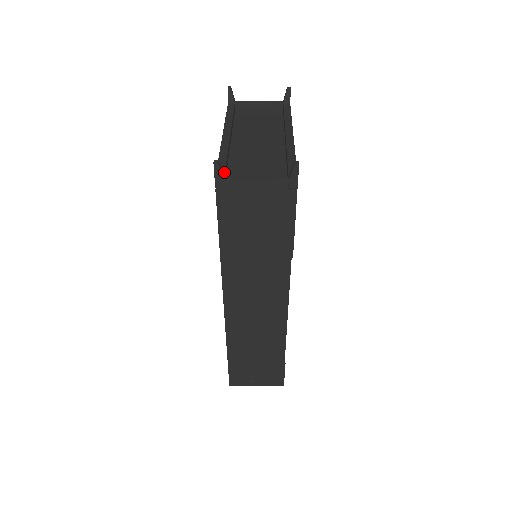
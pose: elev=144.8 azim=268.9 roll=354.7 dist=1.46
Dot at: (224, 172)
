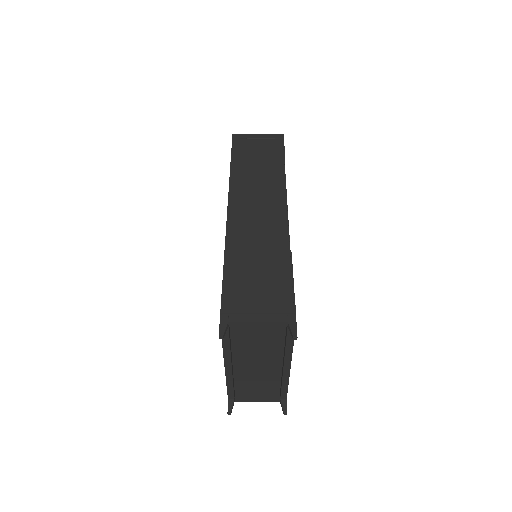
Dot at: (234, 398)
